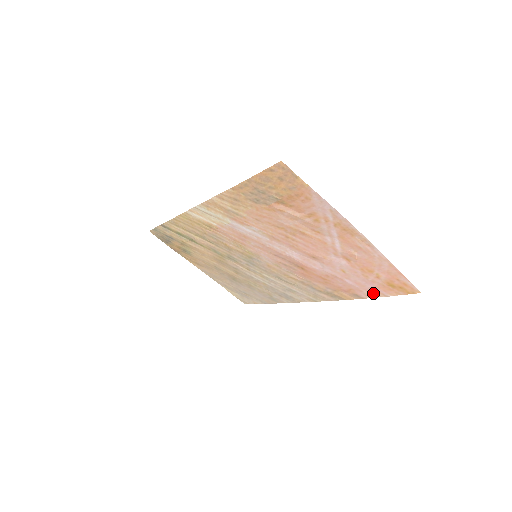
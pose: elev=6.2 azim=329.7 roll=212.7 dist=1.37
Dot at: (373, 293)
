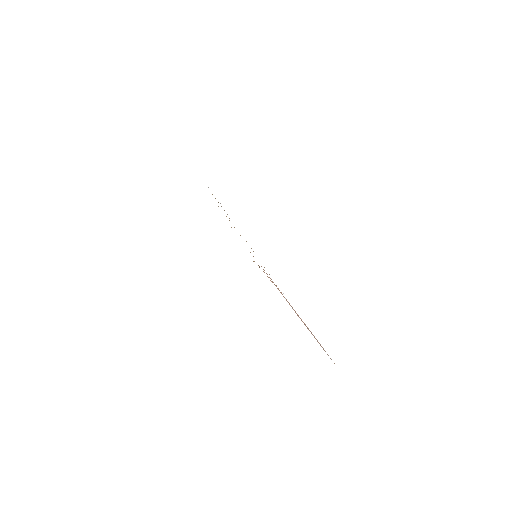
Dot at: occluded
